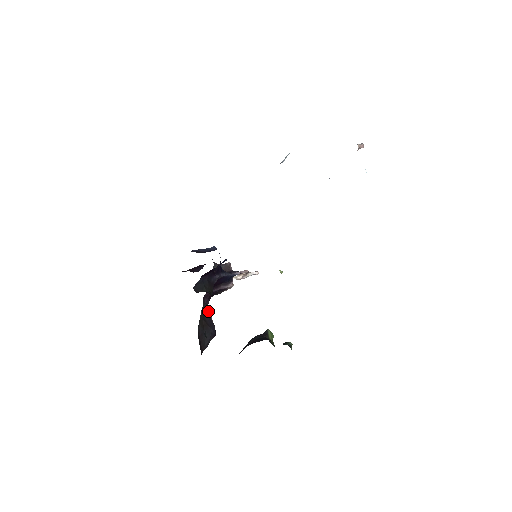
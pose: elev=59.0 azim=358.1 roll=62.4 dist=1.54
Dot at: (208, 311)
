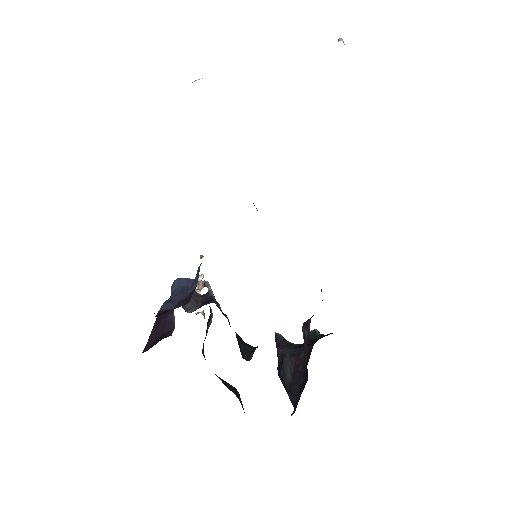
Dot at: occluded
